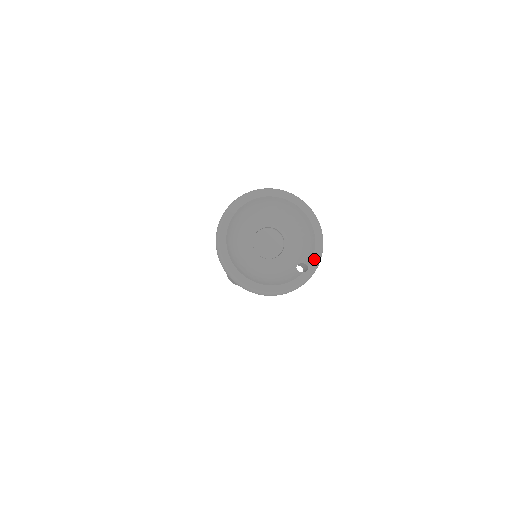
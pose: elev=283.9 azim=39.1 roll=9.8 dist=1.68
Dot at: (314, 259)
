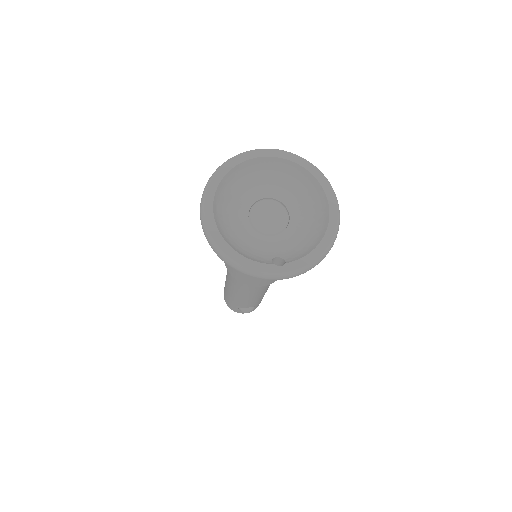
Dot at: (298, 262)
